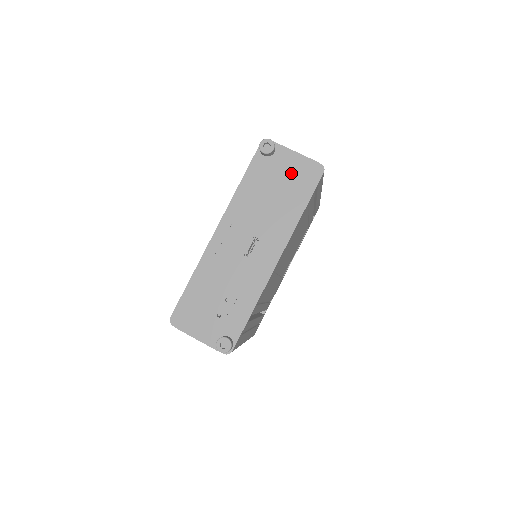
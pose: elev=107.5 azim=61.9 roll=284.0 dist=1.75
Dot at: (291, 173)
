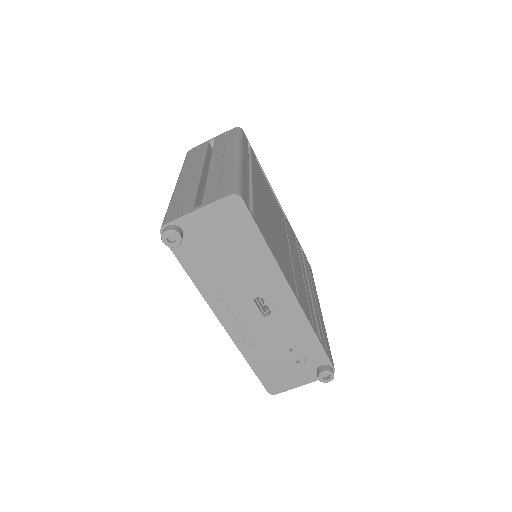
Dot at: (217, 229)
